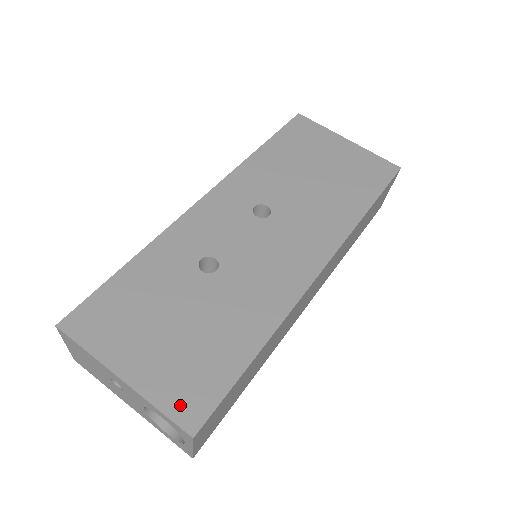
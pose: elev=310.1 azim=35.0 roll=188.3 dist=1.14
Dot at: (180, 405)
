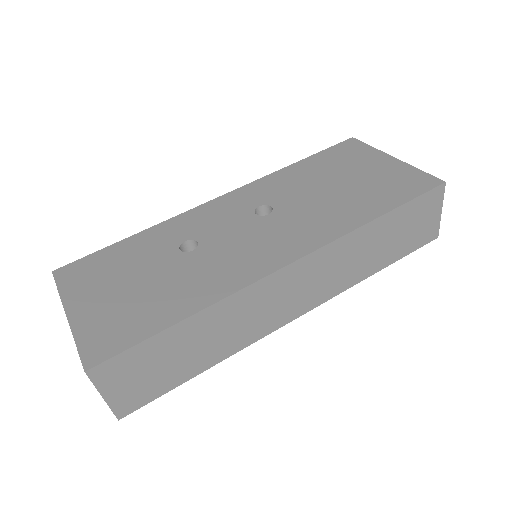
Dot at: (93, 344)
